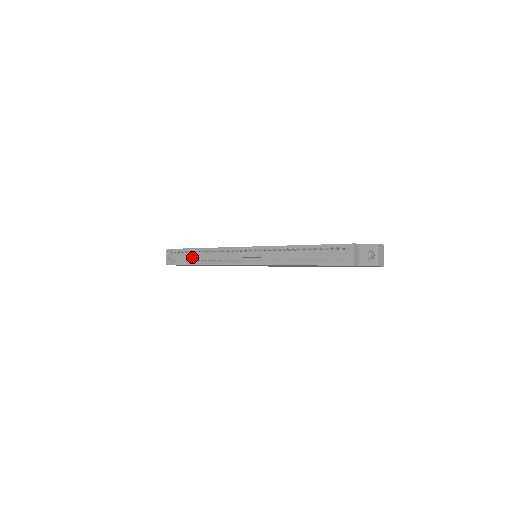
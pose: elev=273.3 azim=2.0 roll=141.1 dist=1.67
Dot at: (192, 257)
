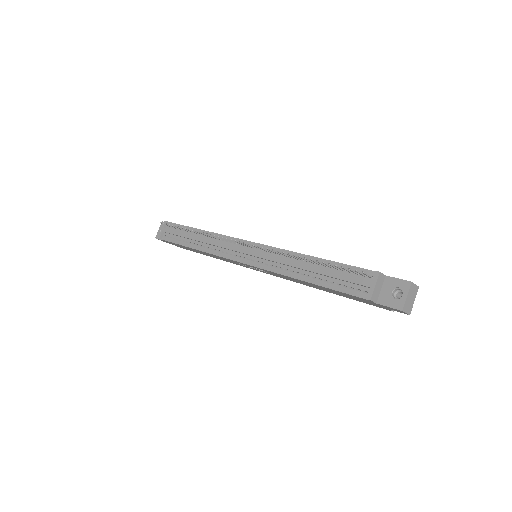
Dot at: (184, 236)
